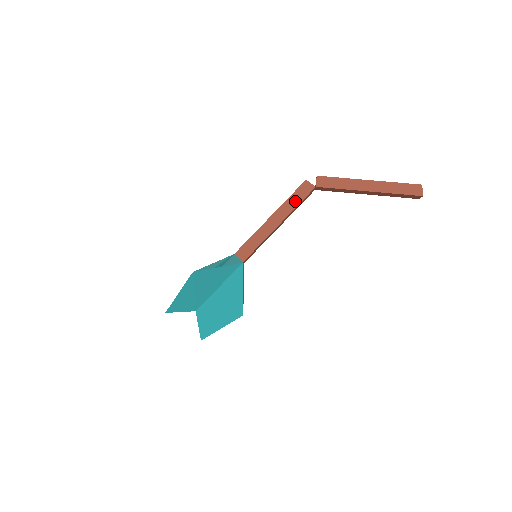
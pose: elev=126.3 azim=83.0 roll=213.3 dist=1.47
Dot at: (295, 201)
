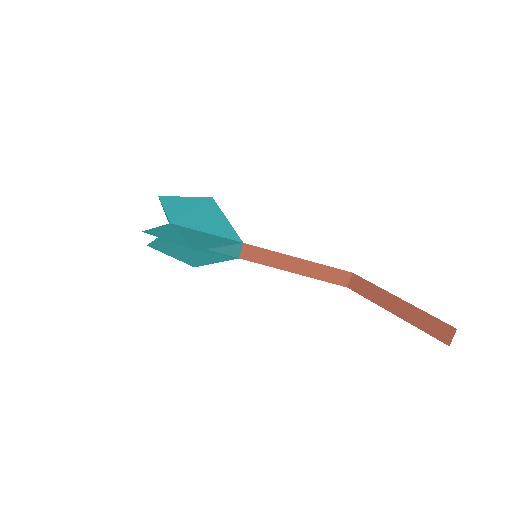
Dot at: (326, 267)
